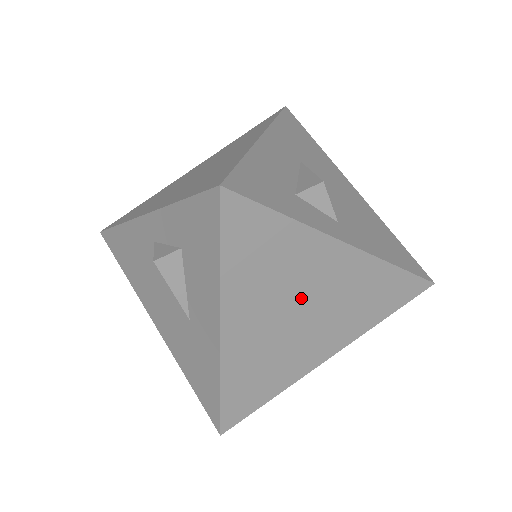
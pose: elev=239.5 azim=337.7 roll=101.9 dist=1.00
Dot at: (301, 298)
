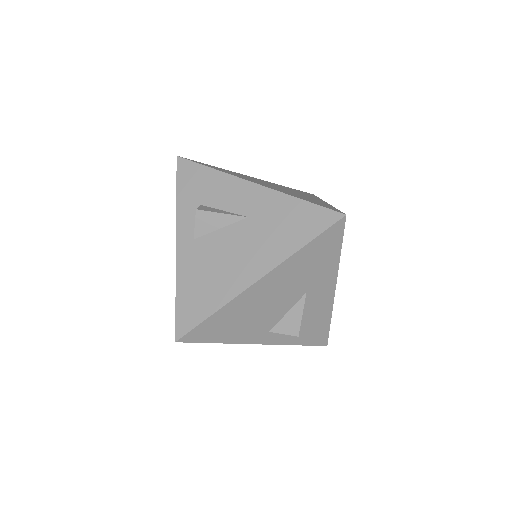
Dot at: occluded
